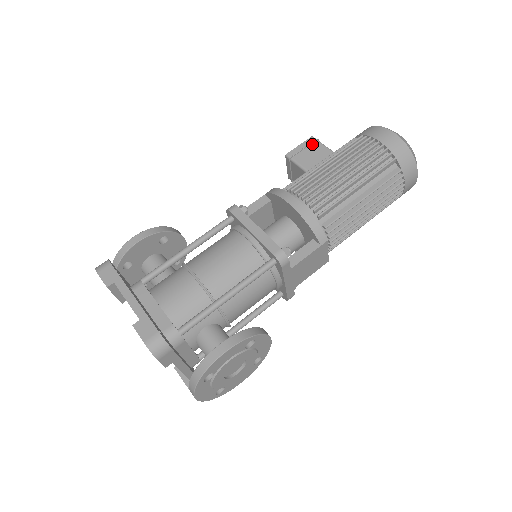
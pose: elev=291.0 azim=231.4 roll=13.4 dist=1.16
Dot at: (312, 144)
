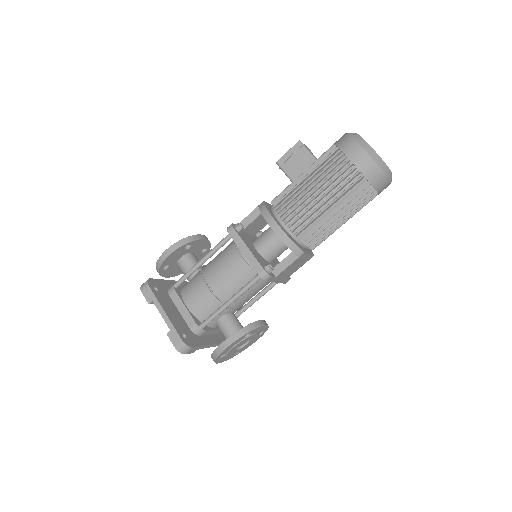
Dot at: (298, 151)
